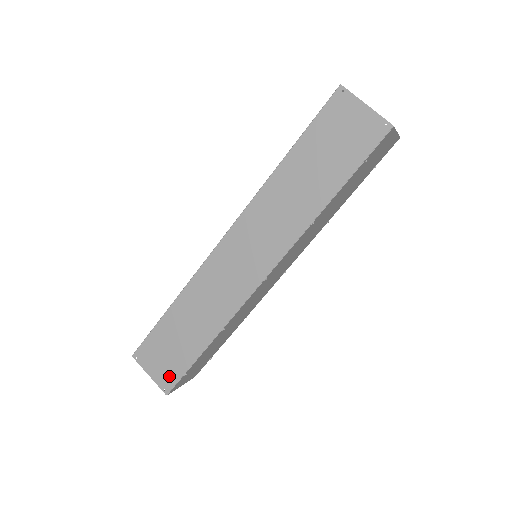
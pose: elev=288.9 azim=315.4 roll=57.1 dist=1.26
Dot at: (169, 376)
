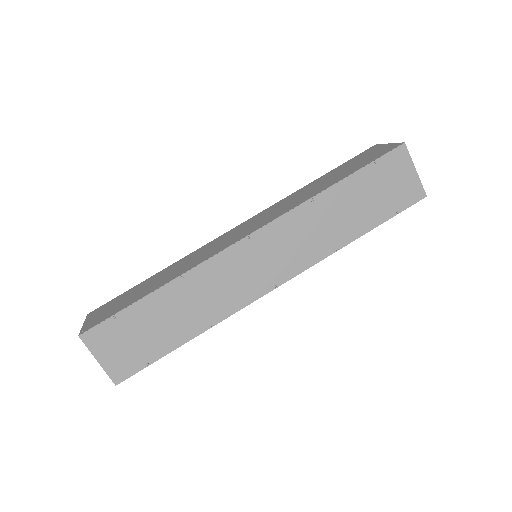
Dot at: (99, 320)
